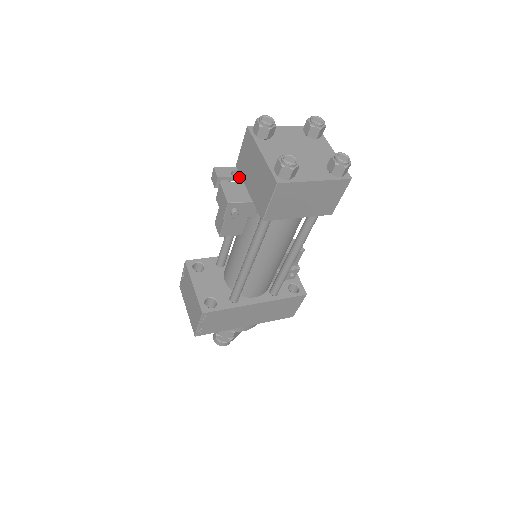
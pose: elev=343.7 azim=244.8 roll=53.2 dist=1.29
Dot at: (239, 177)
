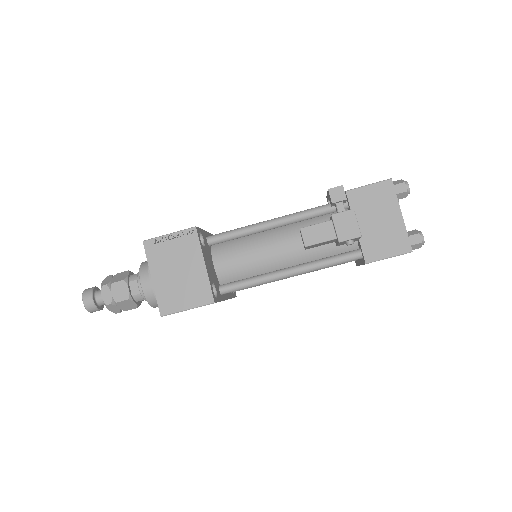
Dot at: occluded
